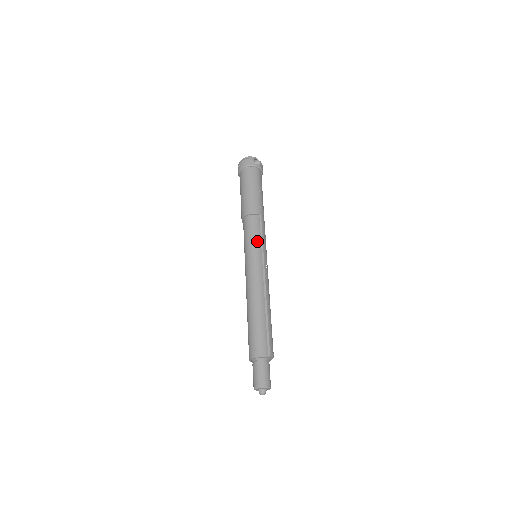
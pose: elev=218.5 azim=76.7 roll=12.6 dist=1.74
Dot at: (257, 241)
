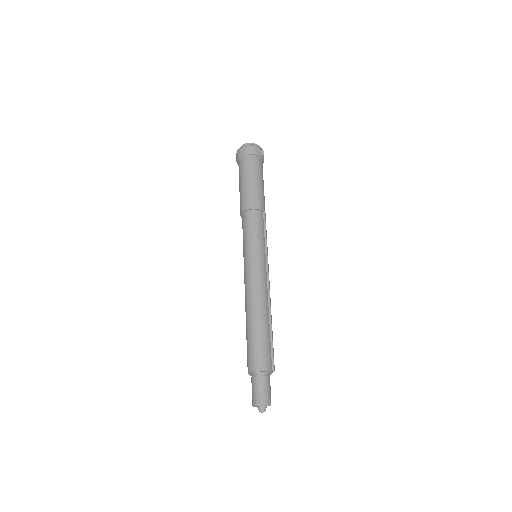
Dot at: (262, 240)
